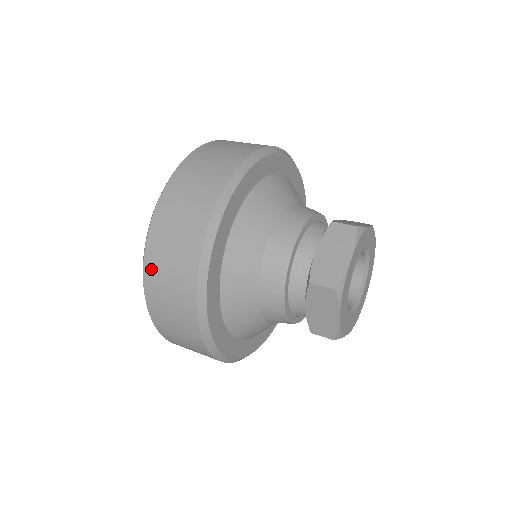
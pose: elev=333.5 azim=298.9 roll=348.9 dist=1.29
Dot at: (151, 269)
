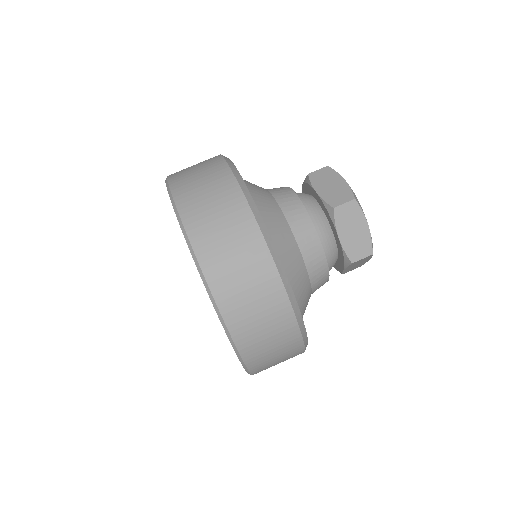
Dot at: (256, 363)
